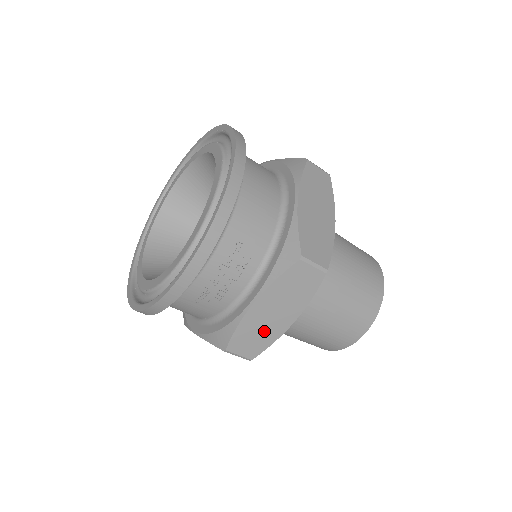
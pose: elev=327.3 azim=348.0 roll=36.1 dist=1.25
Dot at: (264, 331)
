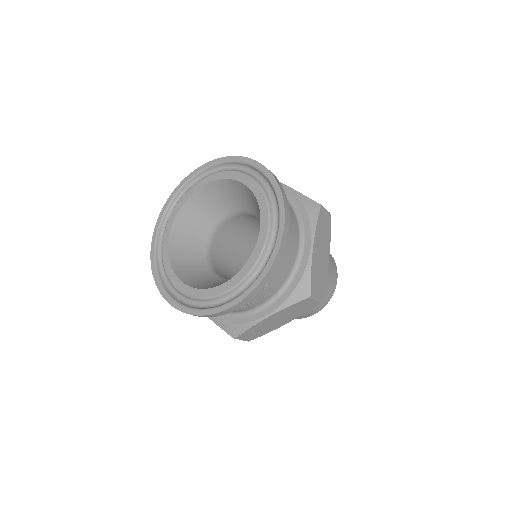
Dot at: (265, 329)
